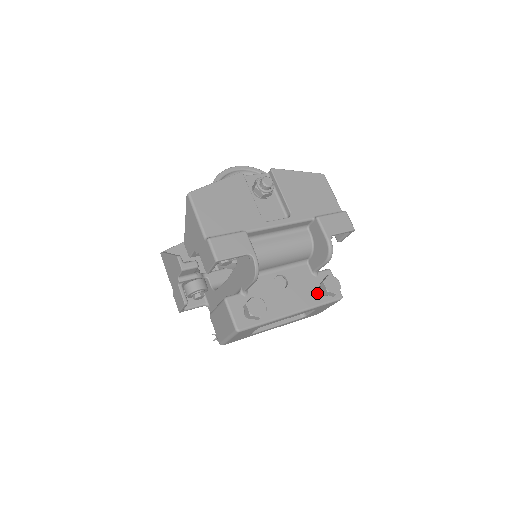
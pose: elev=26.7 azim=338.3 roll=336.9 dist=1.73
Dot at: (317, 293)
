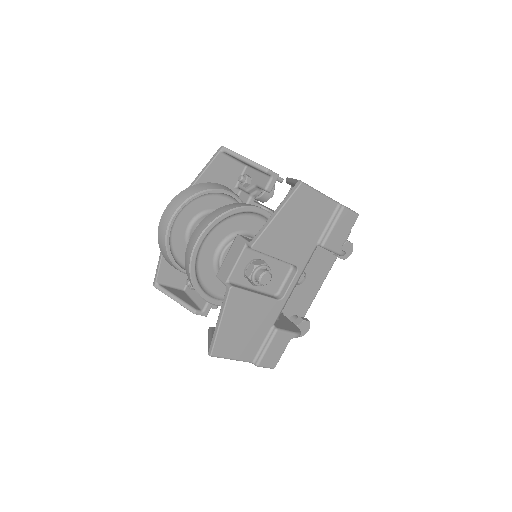
Dot at: (331, 253)
